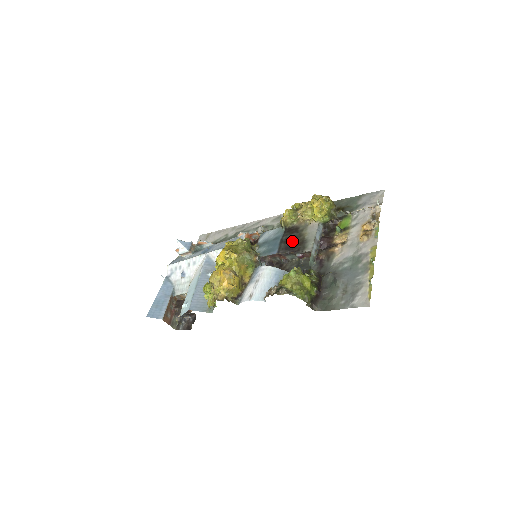
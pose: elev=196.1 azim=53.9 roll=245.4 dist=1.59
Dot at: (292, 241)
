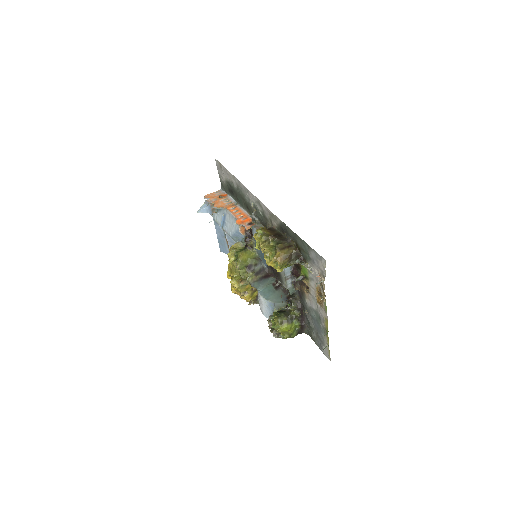
Dot at: occluded
